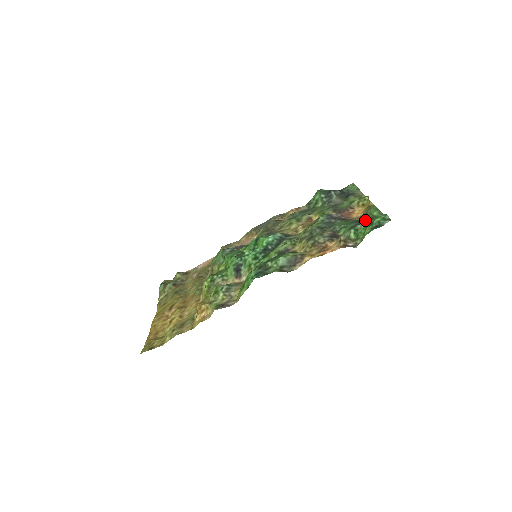
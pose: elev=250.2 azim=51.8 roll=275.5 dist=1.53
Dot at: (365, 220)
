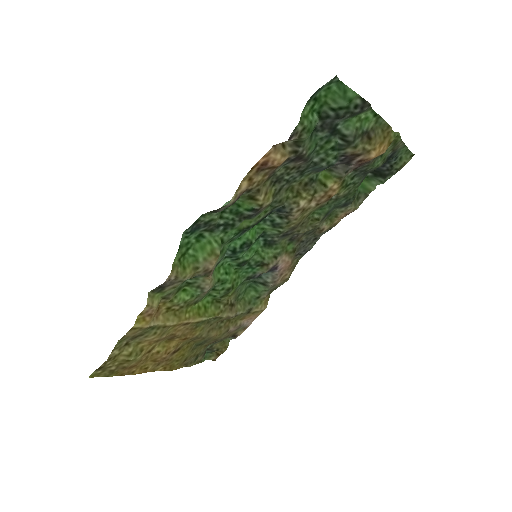
Dot at: (339, 122)
